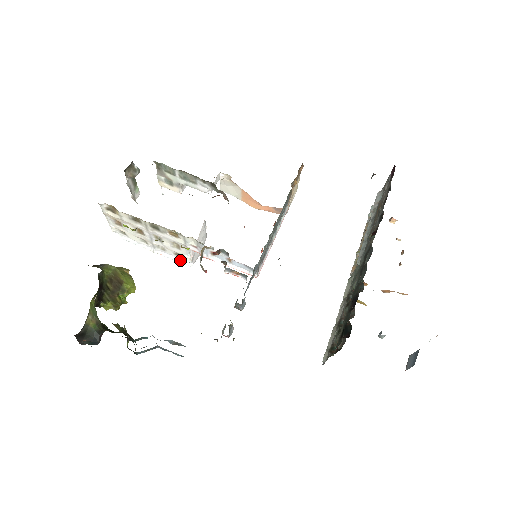
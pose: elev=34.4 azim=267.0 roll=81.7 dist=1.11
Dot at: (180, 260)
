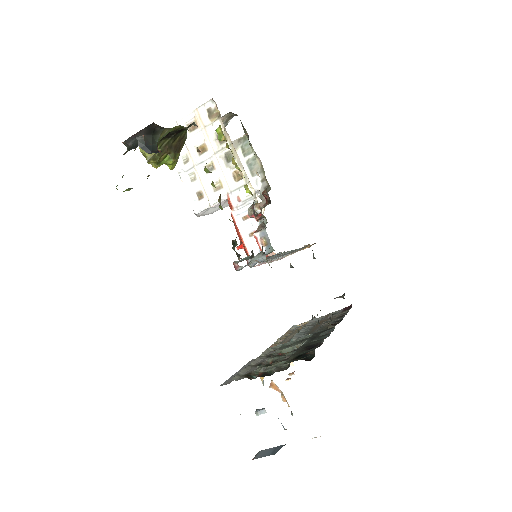
Dot at: (193, 200)
